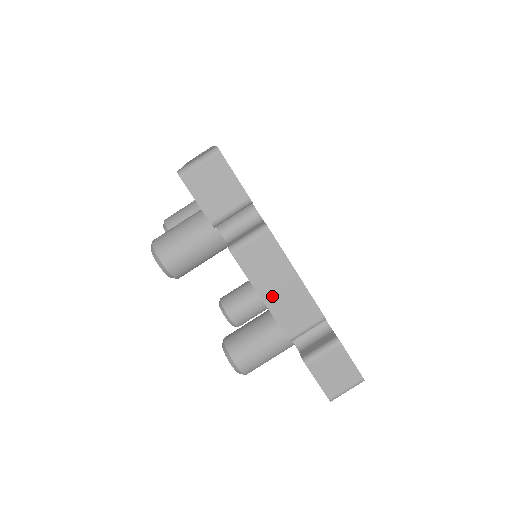
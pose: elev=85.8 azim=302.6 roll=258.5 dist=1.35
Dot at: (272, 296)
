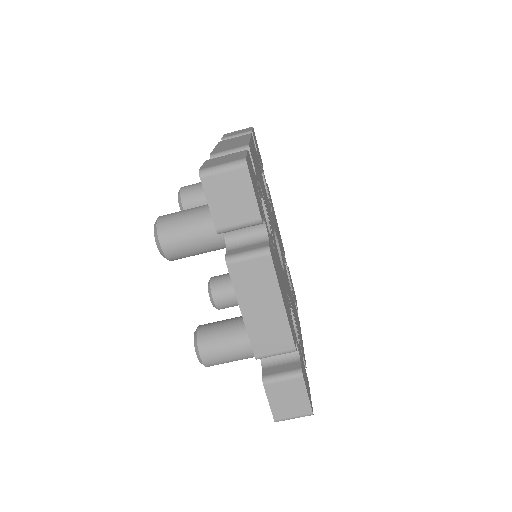
Dot at: (252, 315)
